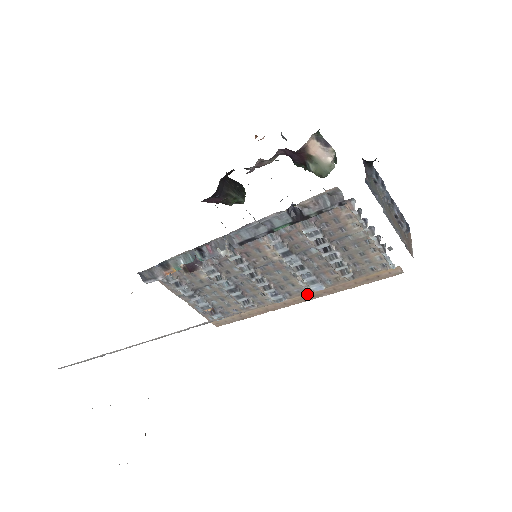
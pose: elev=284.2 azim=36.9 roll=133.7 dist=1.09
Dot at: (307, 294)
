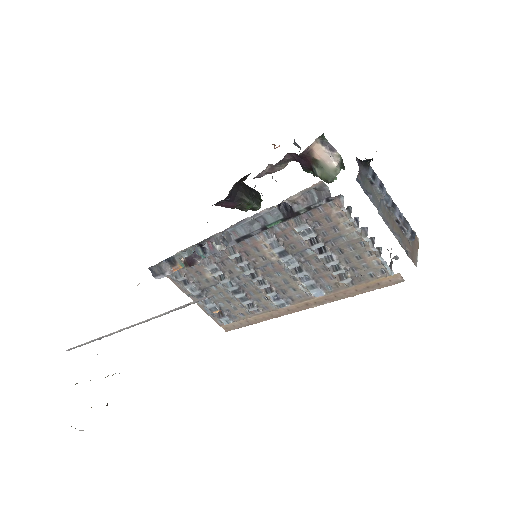
Dot at: (309, 300)
